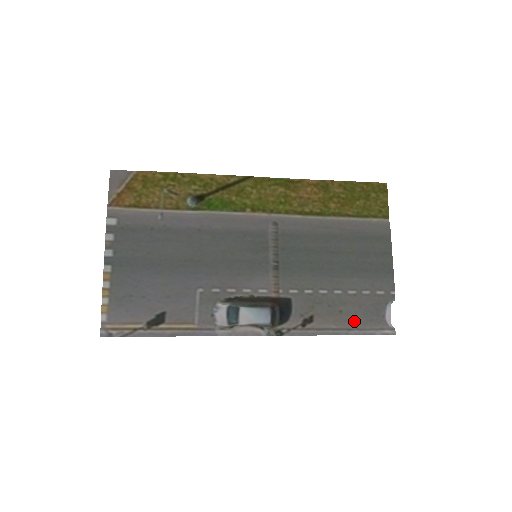
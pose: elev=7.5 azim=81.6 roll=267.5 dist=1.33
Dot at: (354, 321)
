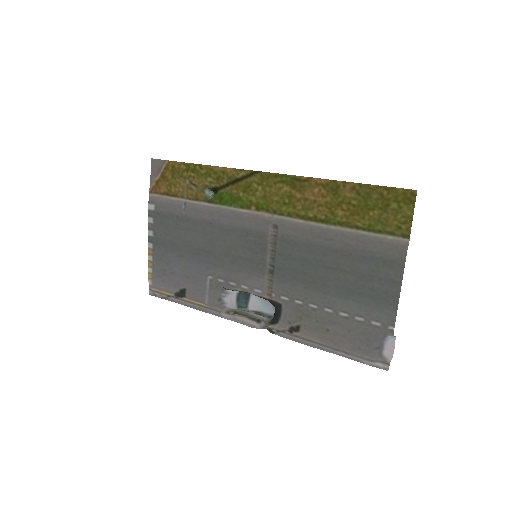
Dot at: (340, 343)
